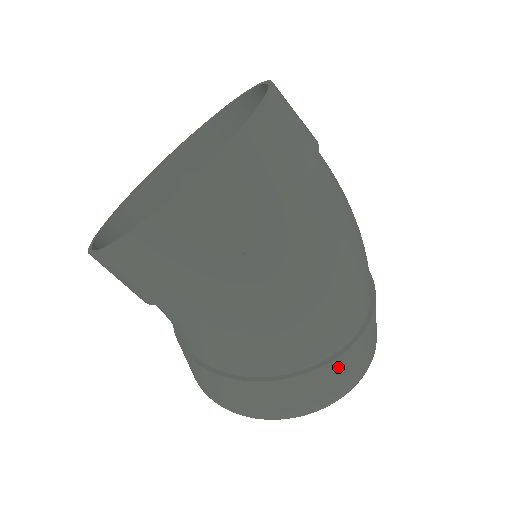
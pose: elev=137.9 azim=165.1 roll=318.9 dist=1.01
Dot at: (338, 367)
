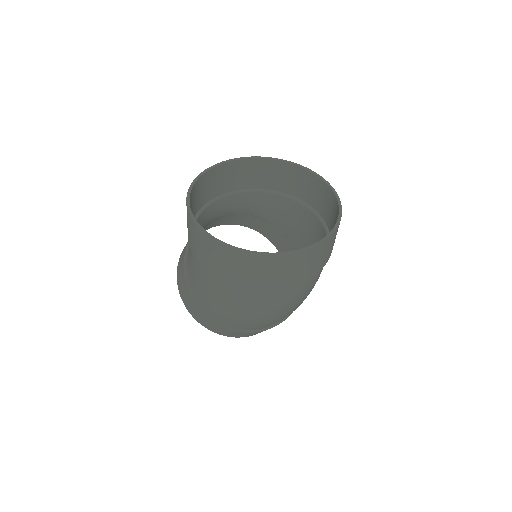
Dot at: (227, 330)
